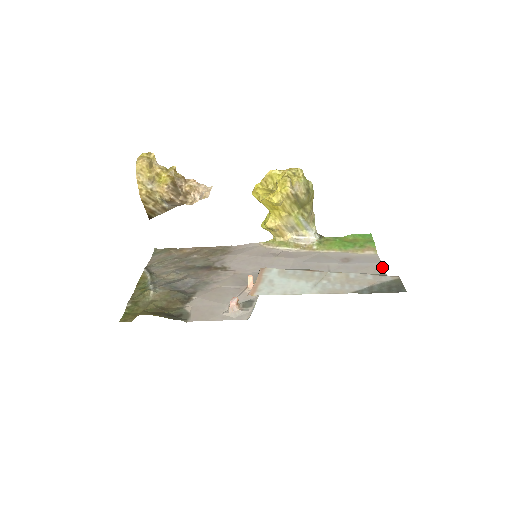
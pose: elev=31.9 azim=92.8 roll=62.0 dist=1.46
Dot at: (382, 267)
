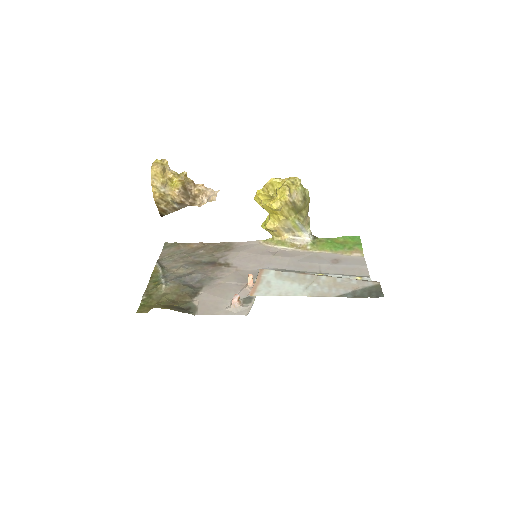
Dot at: (367, 270)
